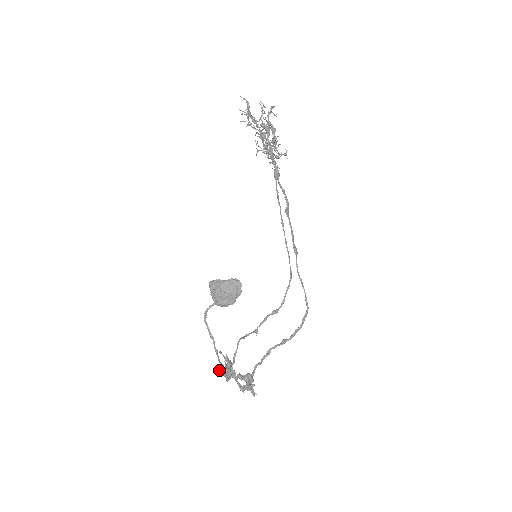
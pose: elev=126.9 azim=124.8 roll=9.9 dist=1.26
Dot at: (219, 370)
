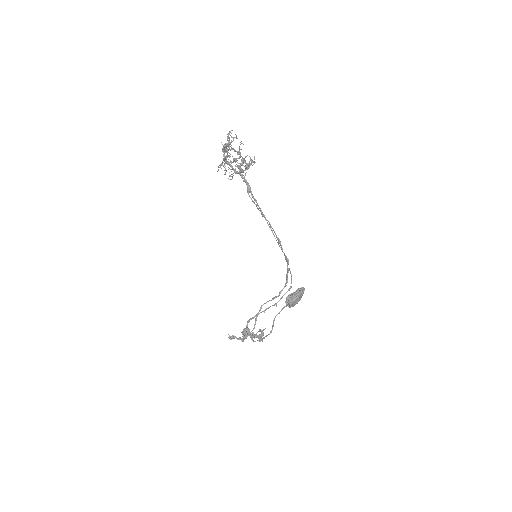
Dot at: (233, 338)
